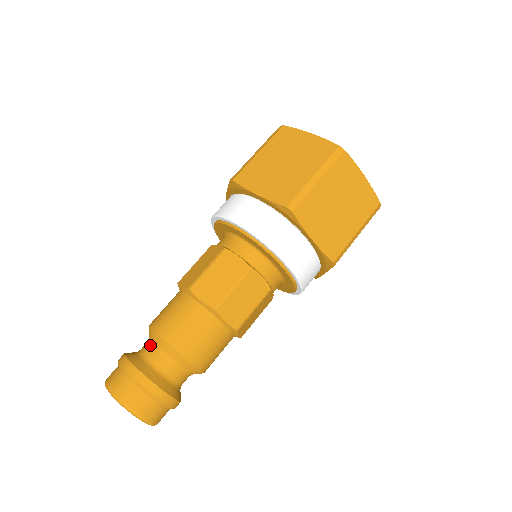
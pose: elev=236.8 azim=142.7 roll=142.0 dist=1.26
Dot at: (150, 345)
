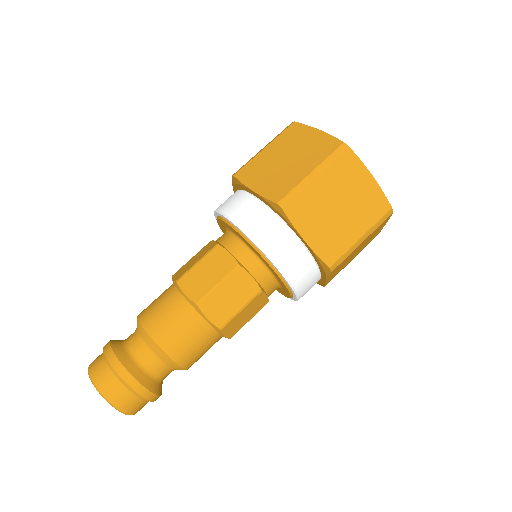
Dot at: (134, 334)
